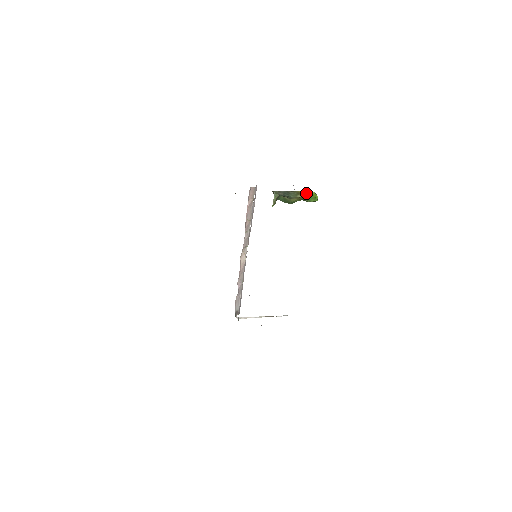
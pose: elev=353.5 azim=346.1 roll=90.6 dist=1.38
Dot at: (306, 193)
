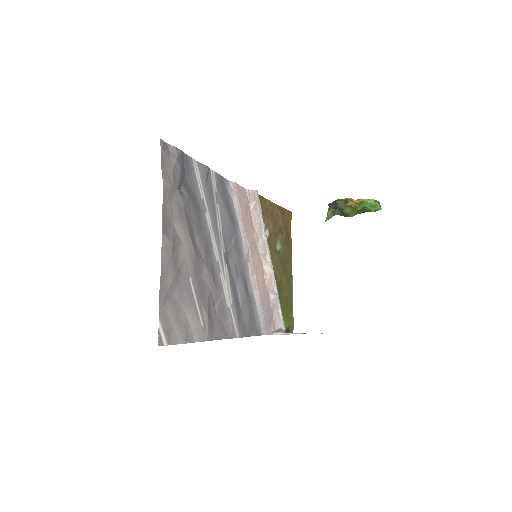
Dot at: (356, 200)
